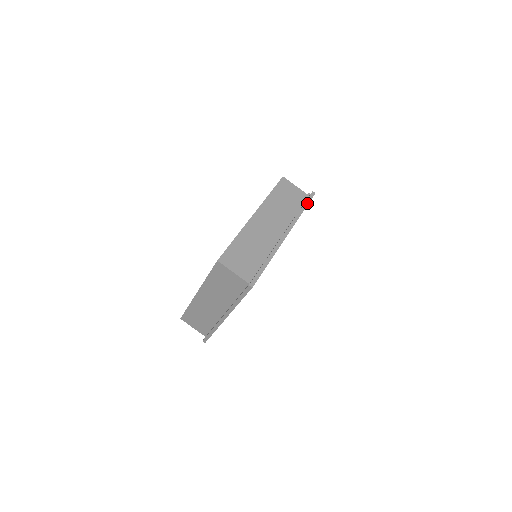
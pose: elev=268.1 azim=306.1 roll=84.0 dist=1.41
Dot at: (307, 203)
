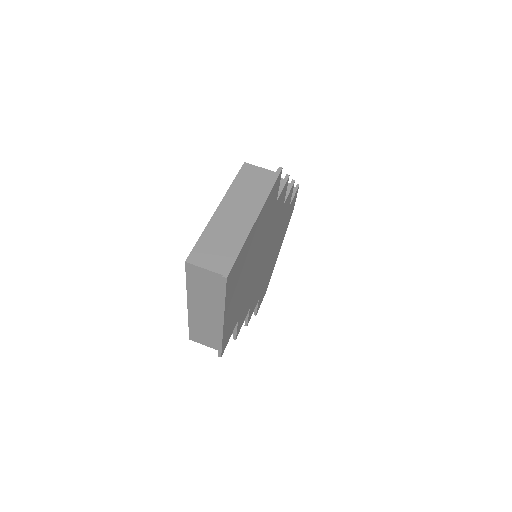
Dot at: (275, 180)
